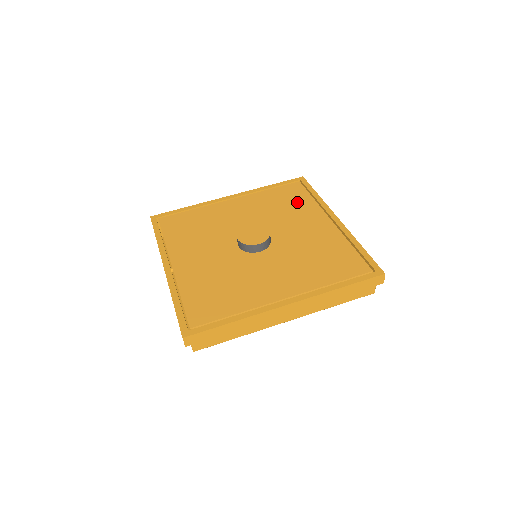
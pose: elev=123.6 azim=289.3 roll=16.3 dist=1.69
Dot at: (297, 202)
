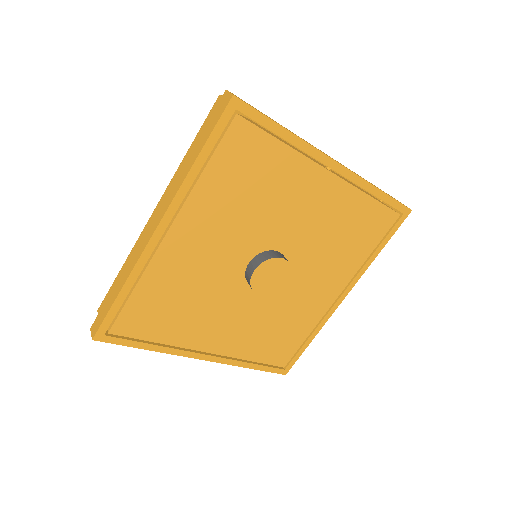
Dot at: (269, 170)
